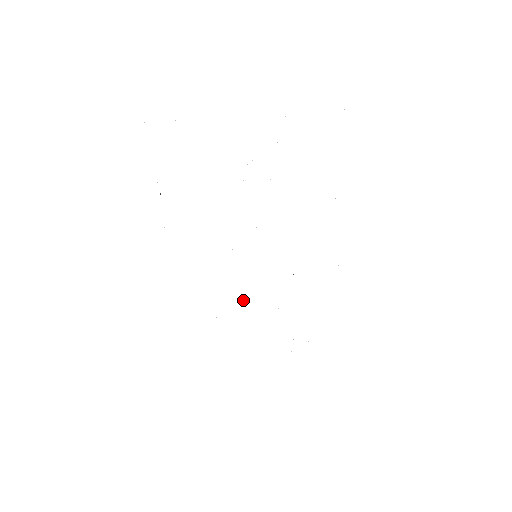
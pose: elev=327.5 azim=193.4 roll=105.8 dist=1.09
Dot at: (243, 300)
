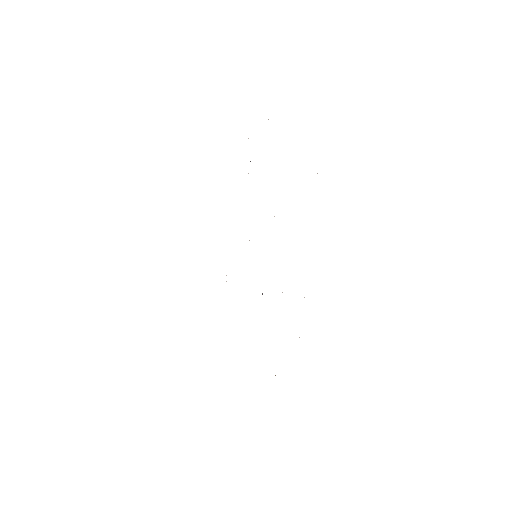
Dot at: occluded
